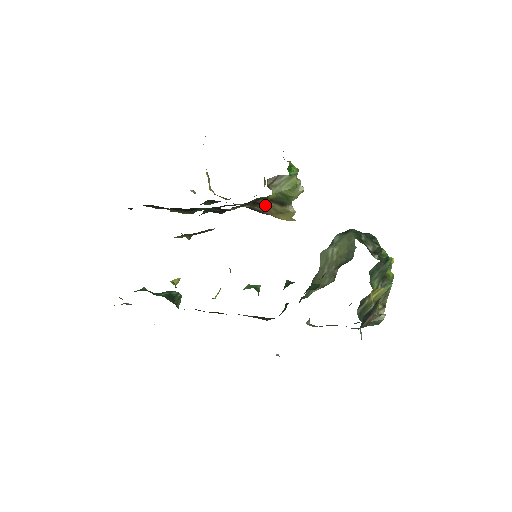
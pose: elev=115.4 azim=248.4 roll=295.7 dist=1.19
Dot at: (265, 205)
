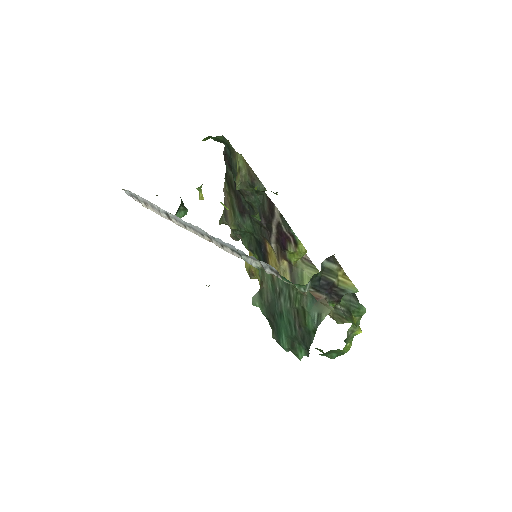
Dot at: (282, 271)
